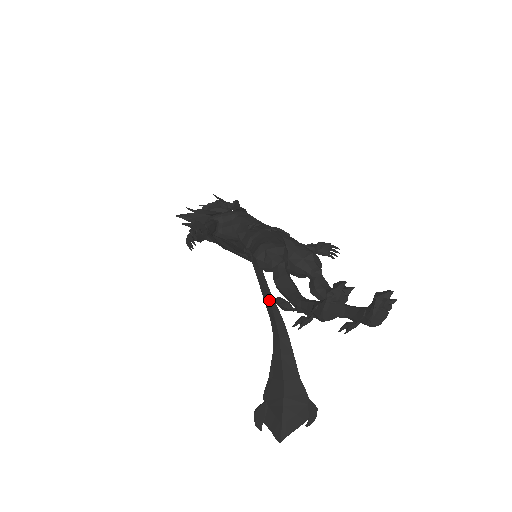
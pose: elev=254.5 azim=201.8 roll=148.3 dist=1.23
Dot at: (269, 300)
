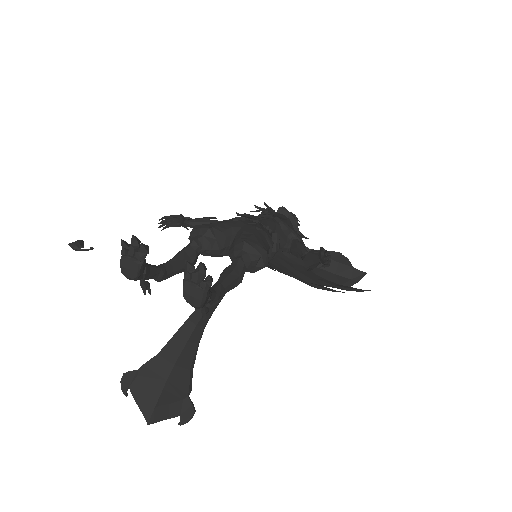
Dot at: occluded
